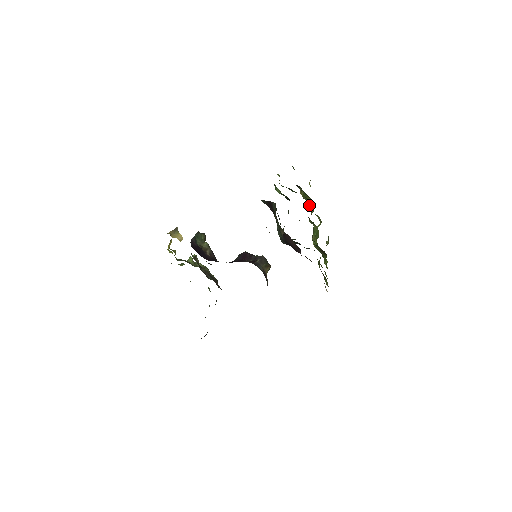
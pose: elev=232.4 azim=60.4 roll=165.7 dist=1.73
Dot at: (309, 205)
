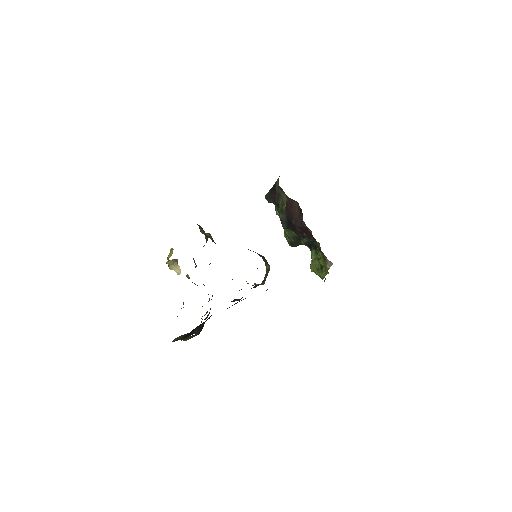
Dot at: occluded
